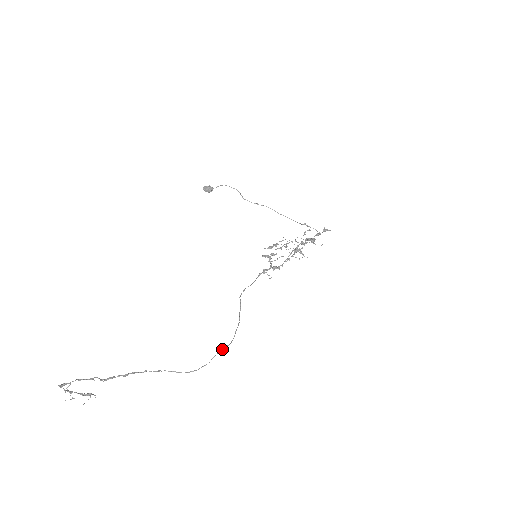
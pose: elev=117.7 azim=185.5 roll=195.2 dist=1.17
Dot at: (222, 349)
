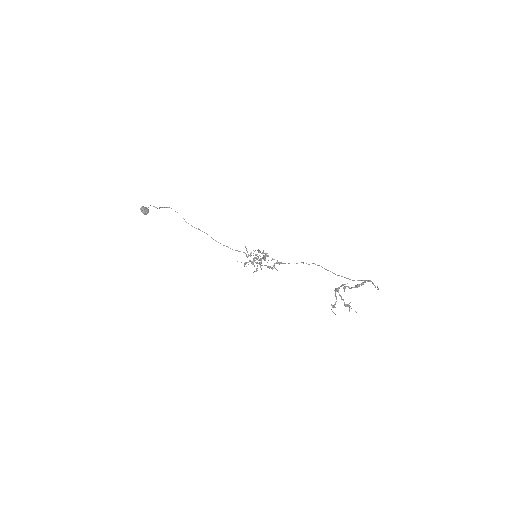
Dot at: (367, 280)
